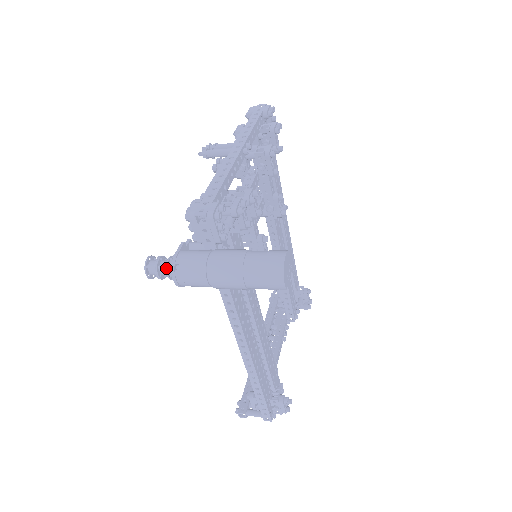
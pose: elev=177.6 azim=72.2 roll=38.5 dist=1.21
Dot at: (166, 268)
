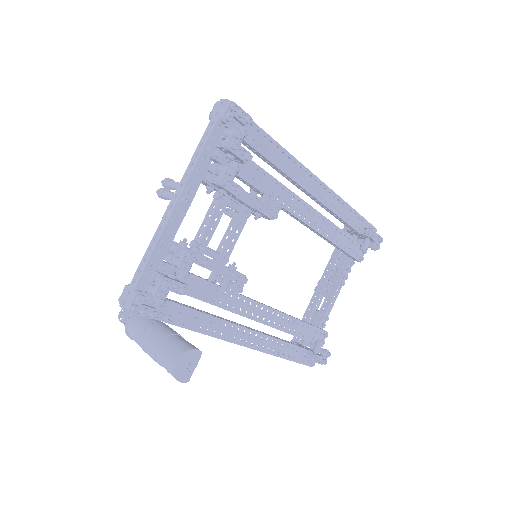
Dot at: occluded
